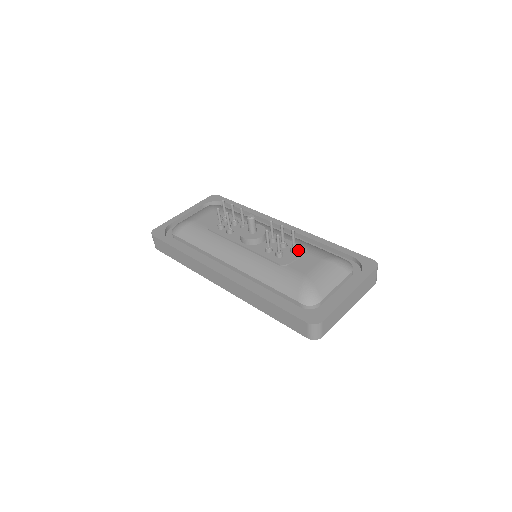
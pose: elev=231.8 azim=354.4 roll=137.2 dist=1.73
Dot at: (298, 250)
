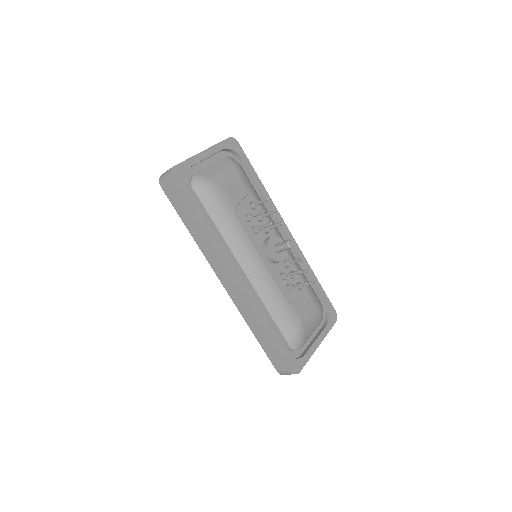
Dot at: occluded
